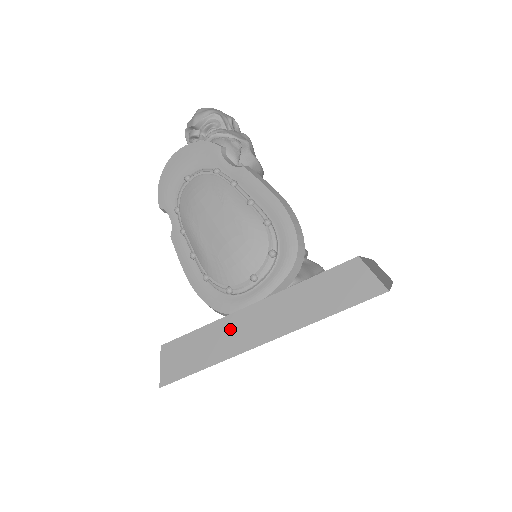
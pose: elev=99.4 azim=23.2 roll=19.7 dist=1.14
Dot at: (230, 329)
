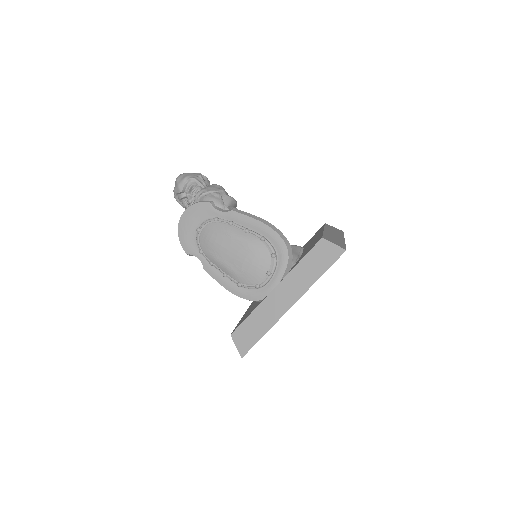
Dot at: (268, 307)
